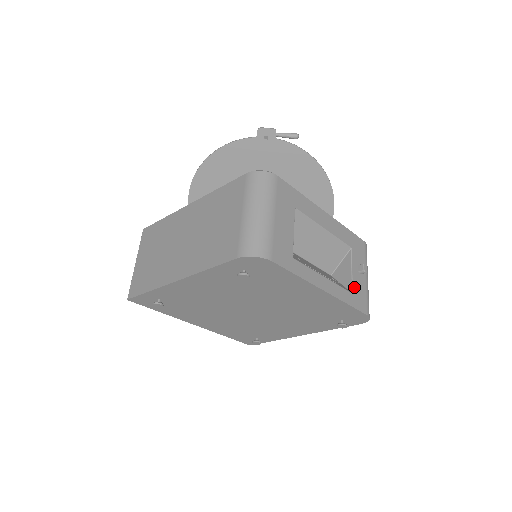
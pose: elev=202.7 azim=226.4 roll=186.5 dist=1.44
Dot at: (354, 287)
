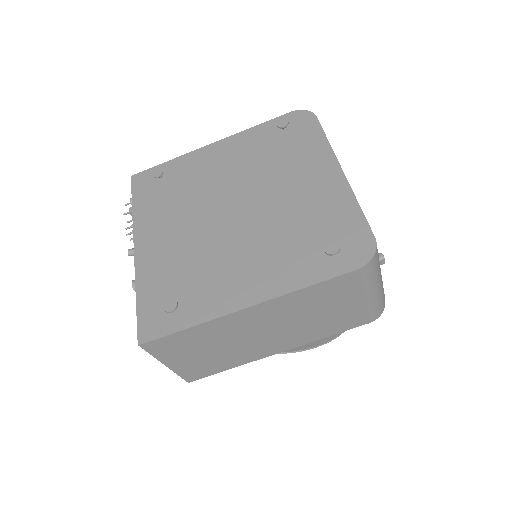
Dot at: occluded
